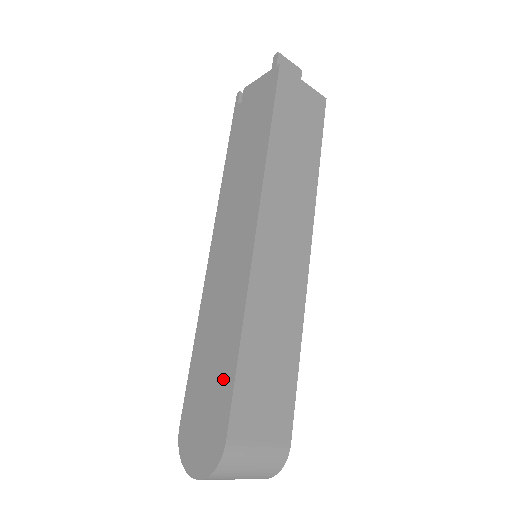
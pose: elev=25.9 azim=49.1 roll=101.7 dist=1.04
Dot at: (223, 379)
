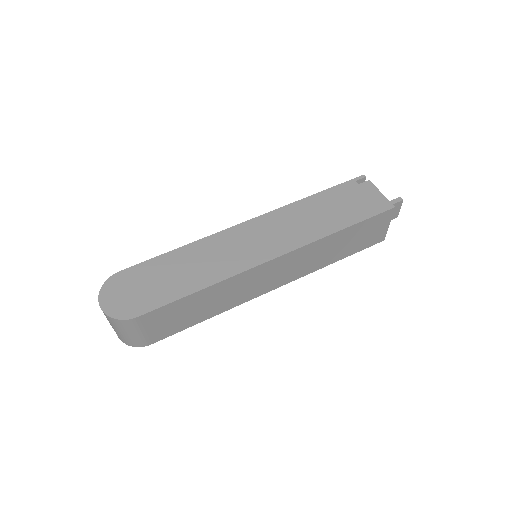
Dot at: (171, 290)
